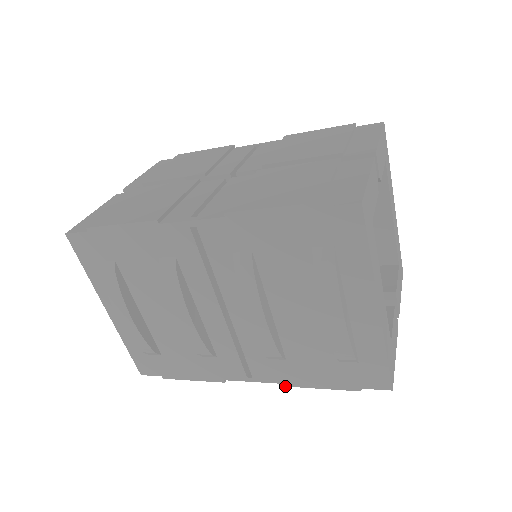
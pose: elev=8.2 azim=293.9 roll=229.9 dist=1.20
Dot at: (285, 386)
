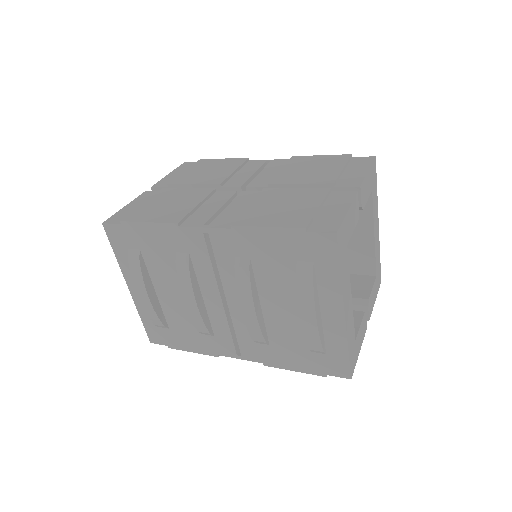
Dot at: occluded
